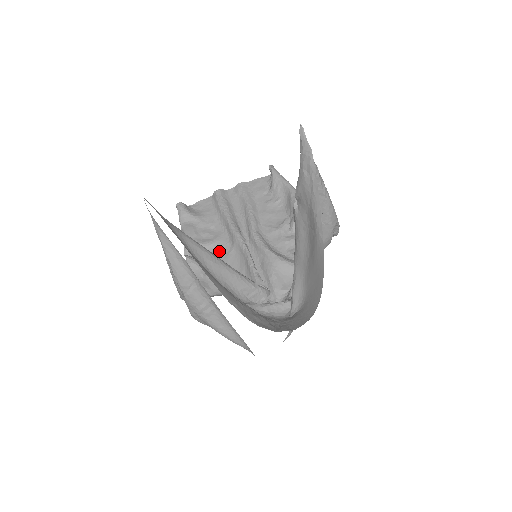
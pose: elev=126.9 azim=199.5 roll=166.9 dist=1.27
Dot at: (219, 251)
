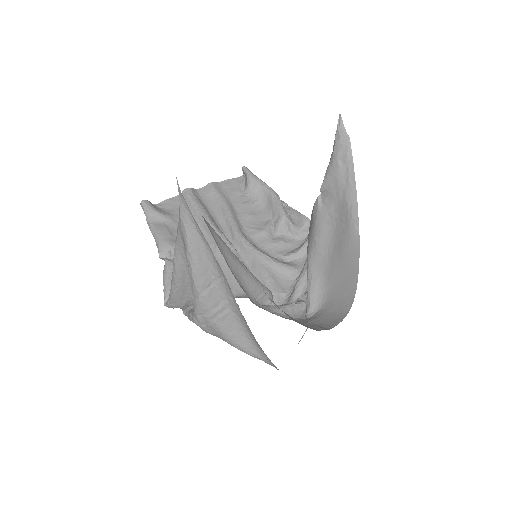
Dot at: occluded
